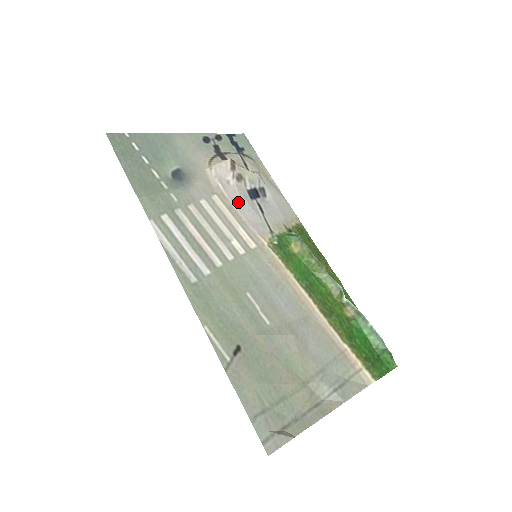
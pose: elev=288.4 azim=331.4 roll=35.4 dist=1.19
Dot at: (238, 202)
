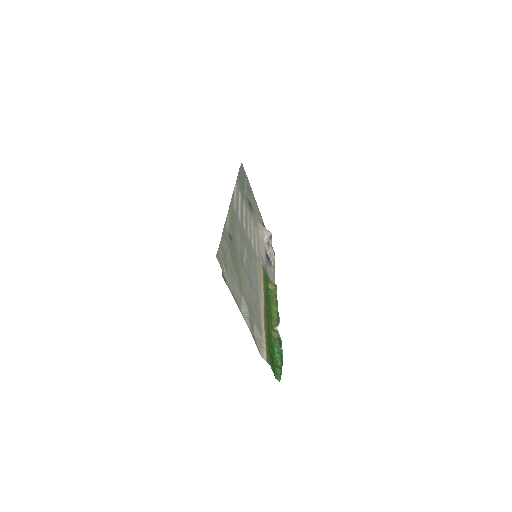
Dot at: (262, 244)
